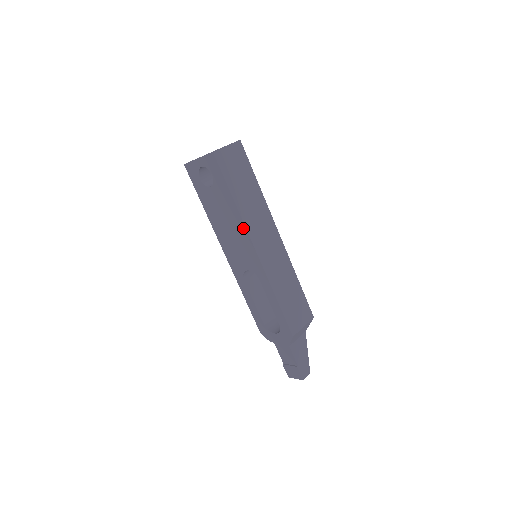
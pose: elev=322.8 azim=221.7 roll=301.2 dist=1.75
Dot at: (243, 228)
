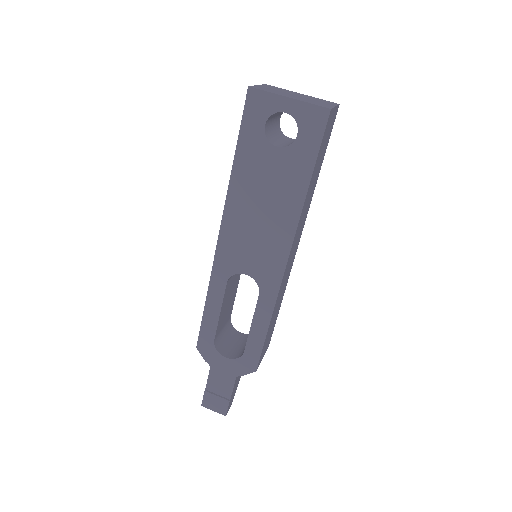
Dot at: (291, 227)
